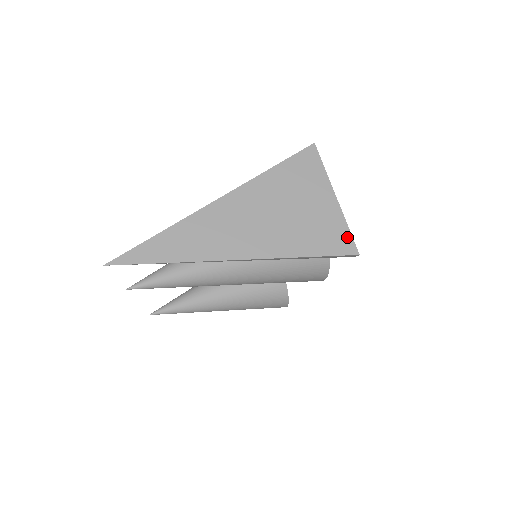
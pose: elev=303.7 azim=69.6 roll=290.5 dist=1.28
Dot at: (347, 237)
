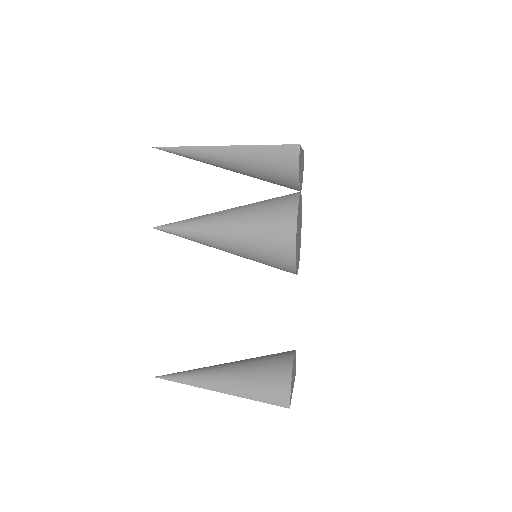
Dot at: occluded
